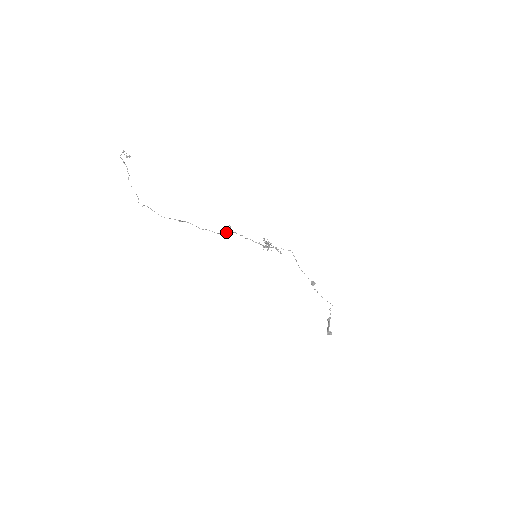
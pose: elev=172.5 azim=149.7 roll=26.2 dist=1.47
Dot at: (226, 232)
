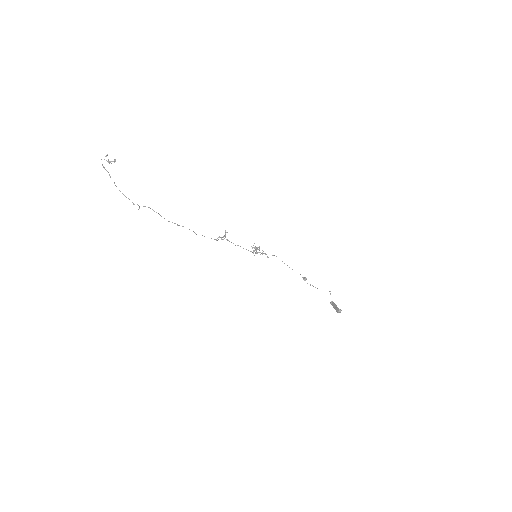
Dot at: (222, 237)
